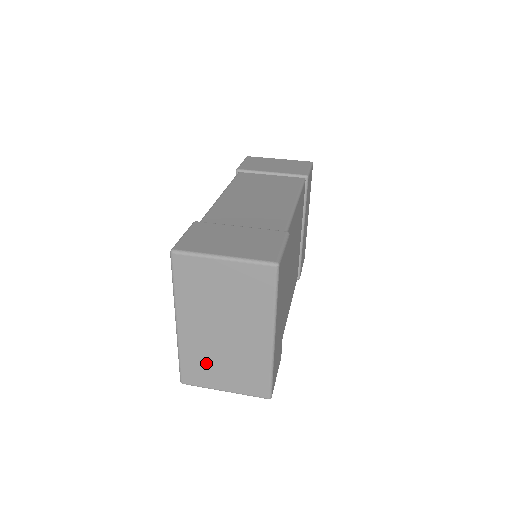
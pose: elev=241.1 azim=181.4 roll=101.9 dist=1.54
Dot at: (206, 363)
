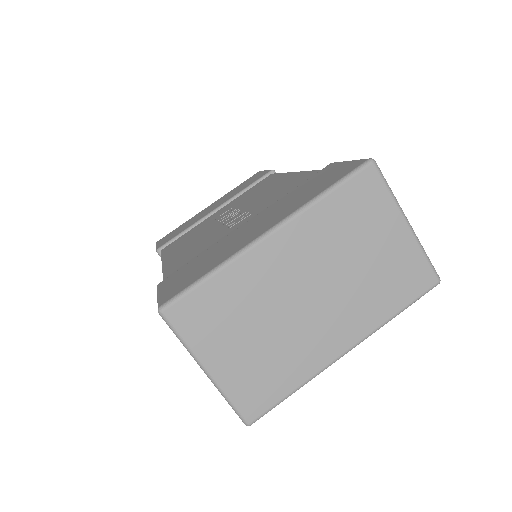
Dot at: (236, 314)
